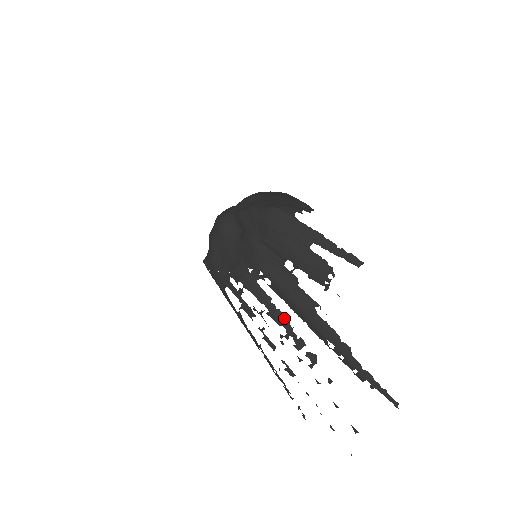
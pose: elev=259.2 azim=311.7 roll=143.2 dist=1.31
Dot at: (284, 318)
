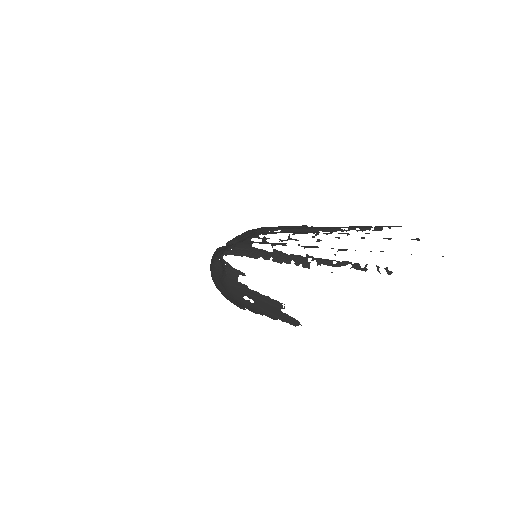
Dot at: (305, 232)
